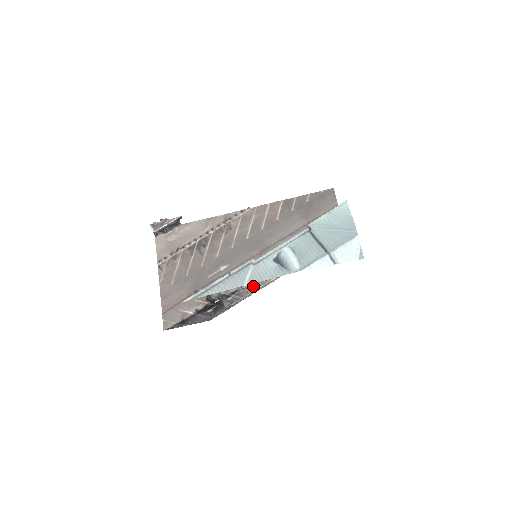
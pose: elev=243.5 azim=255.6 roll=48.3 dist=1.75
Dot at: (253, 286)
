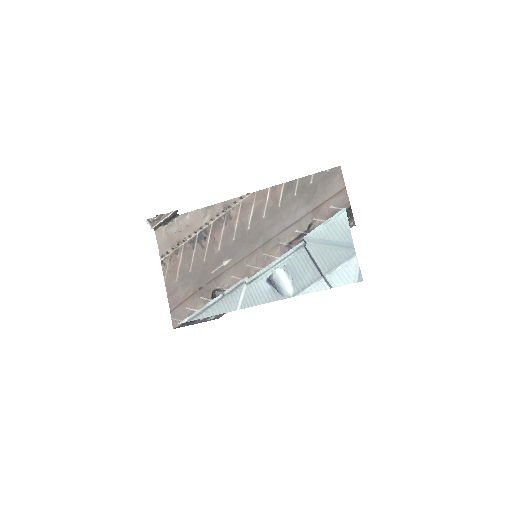
Dot at: occluded
